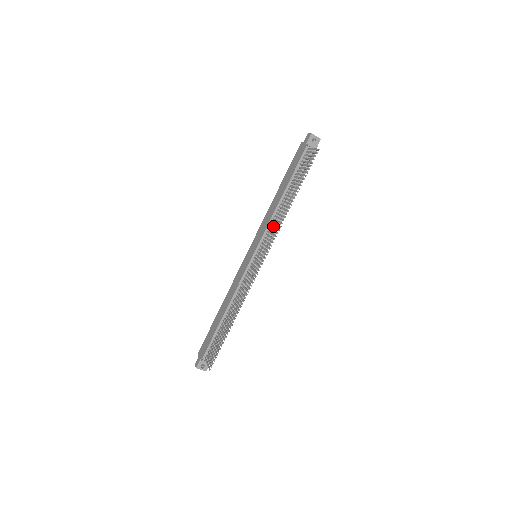
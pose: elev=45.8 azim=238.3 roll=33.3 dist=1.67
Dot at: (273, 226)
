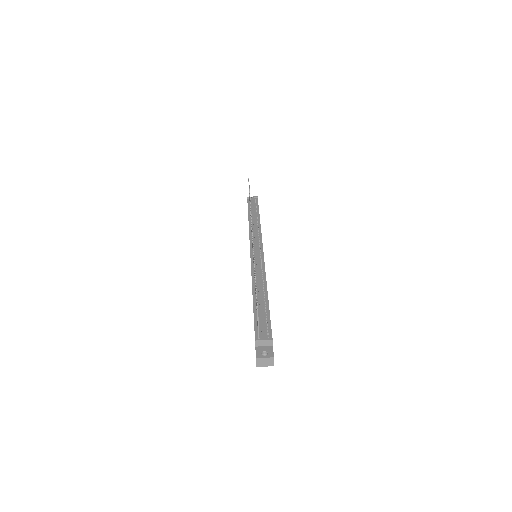
Dot at: occluded
